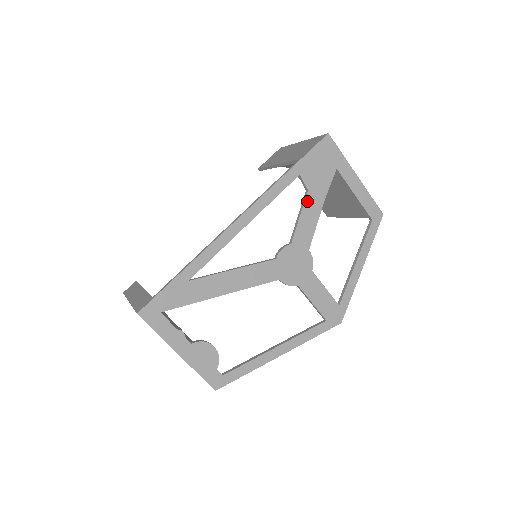
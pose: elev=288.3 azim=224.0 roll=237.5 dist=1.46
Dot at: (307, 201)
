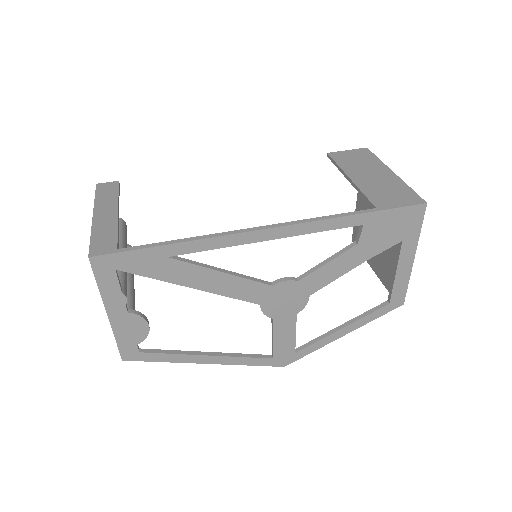
Dot at: (348, 253)
